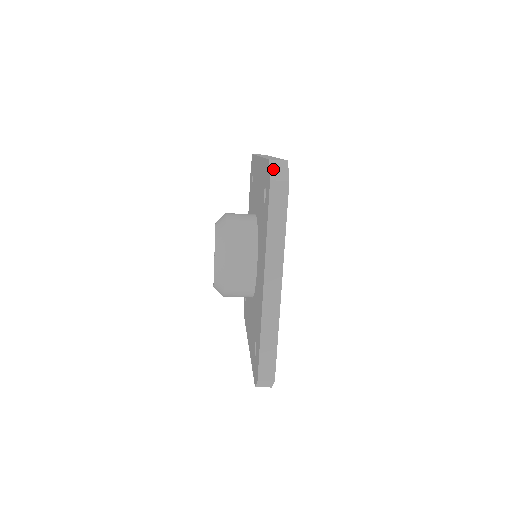
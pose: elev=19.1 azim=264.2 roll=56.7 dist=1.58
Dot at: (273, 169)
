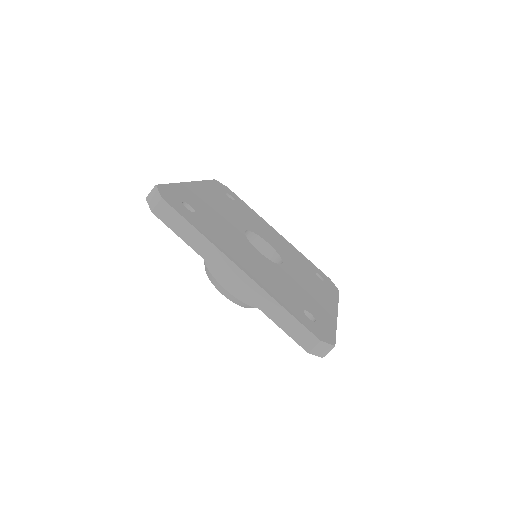
Dot at: occluded
